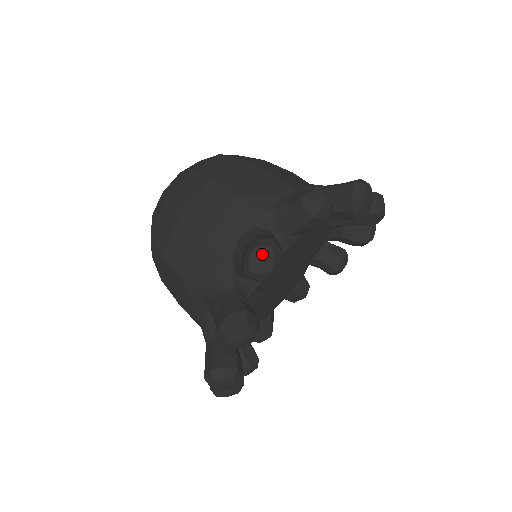
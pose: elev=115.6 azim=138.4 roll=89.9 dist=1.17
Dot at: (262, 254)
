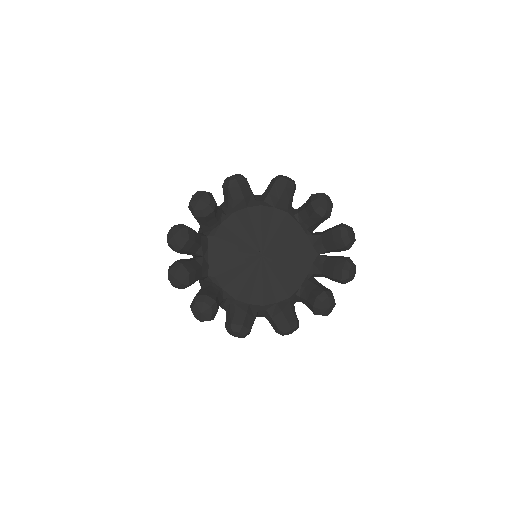
Dot at: (235, 175)
